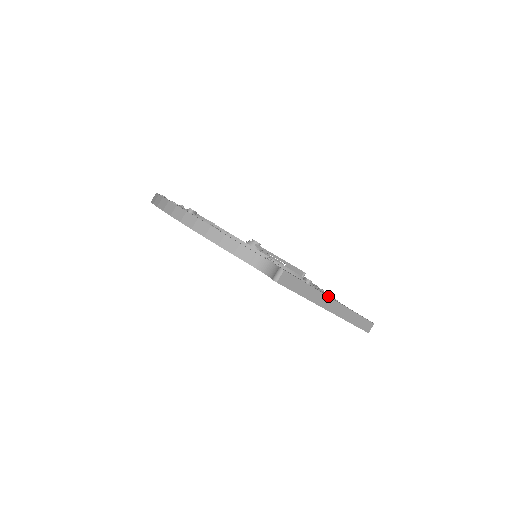
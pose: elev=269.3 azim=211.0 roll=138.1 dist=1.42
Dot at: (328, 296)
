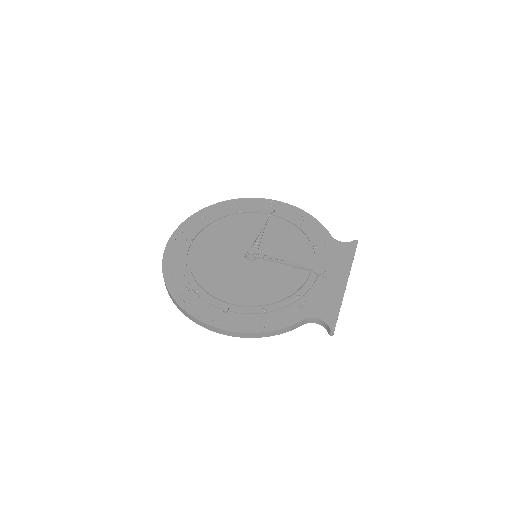
Dot at: (345, 289)
